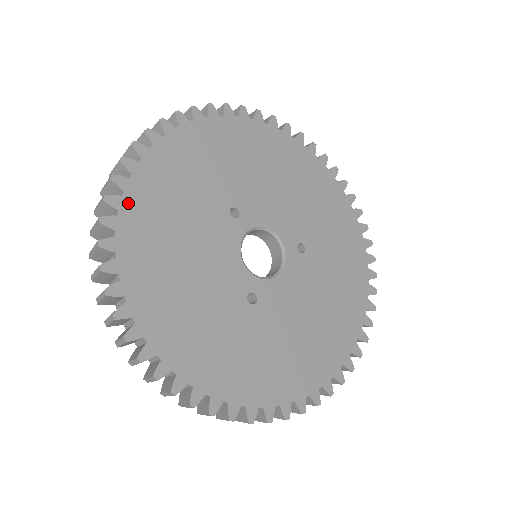
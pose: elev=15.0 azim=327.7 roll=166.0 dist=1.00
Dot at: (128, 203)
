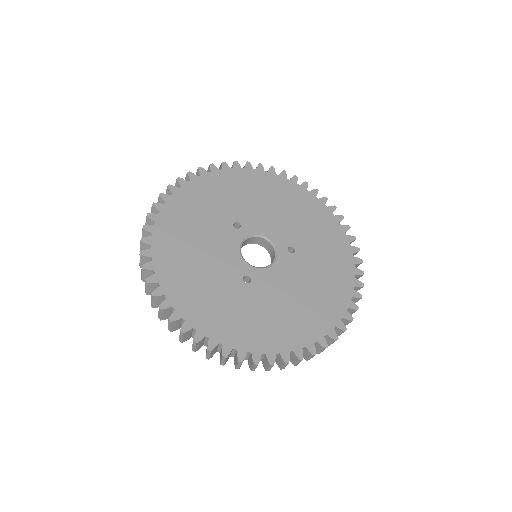
Dot at: (162, 218)
